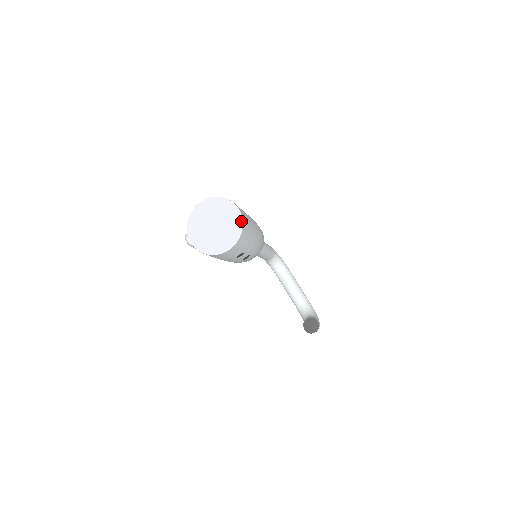
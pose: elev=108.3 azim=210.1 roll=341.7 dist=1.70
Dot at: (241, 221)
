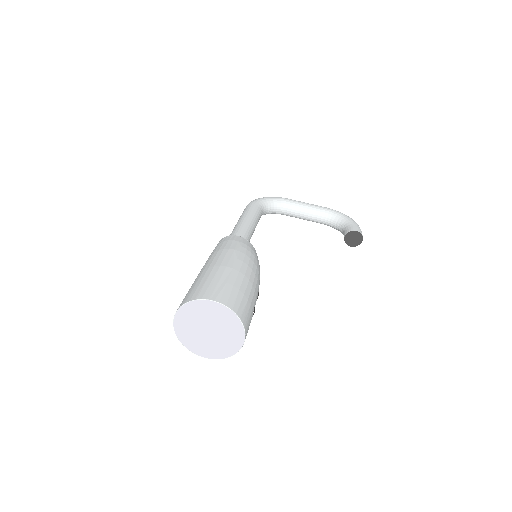
Dot at: (228, 309)
